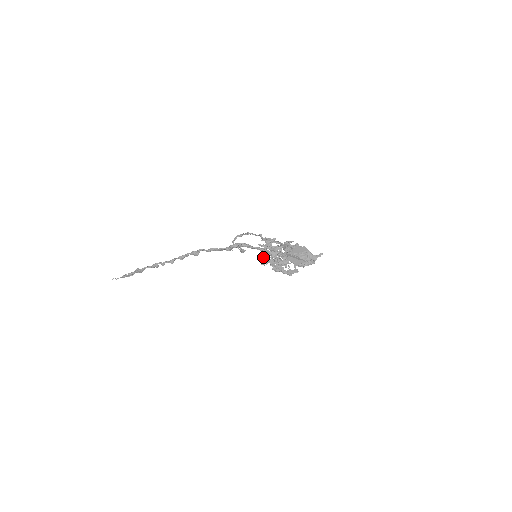
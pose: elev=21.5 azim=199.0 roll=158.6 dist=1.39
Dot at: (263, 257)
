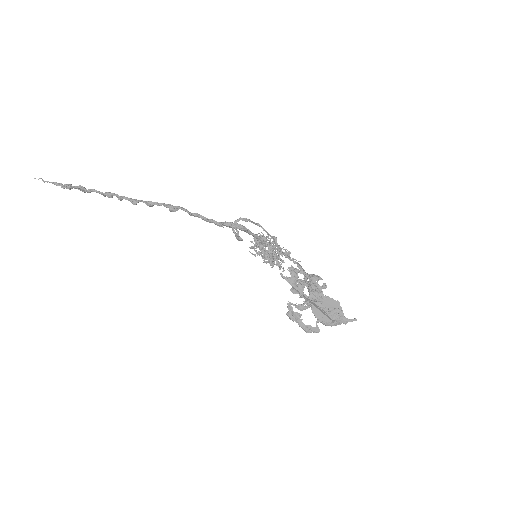
Dot at: (256, 245)
